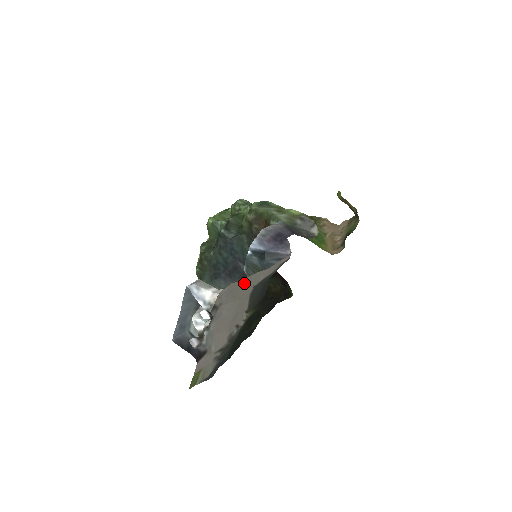
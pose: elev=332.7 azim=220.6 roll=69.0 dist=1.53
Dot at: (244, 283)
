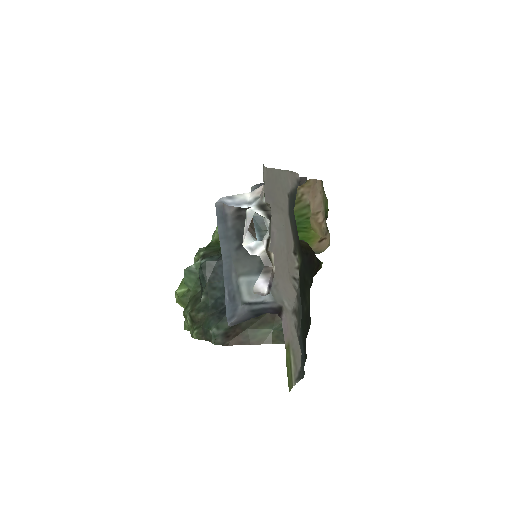
Dot at: (277, 185)
